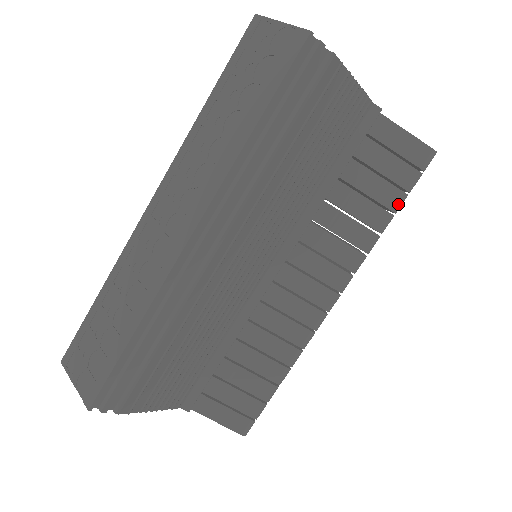
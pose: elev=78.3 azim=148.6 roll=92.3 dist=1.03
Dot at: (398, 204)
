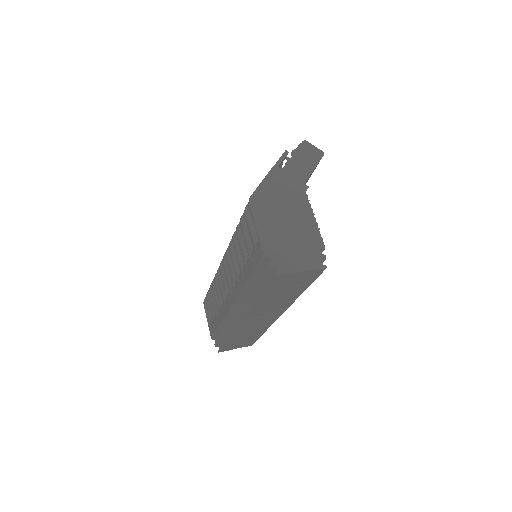
Dot at: occluded
